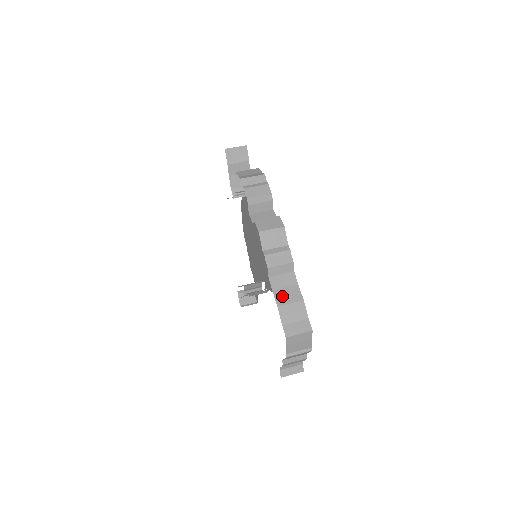
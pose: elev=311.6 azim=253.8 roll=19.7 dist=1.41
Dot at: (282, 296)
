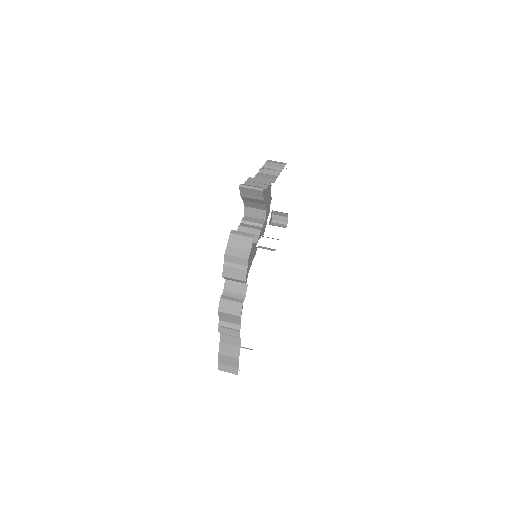
Dot at: (225, 349)
